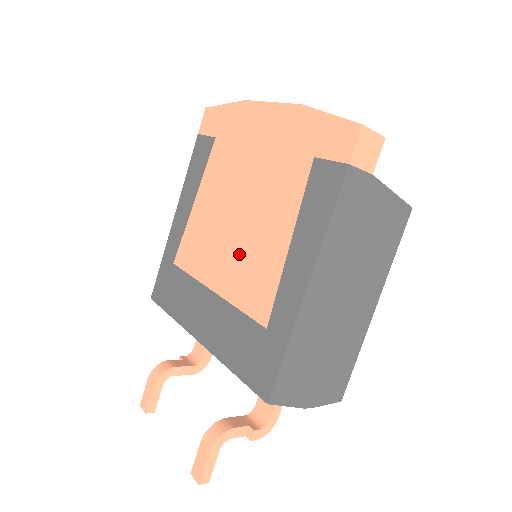
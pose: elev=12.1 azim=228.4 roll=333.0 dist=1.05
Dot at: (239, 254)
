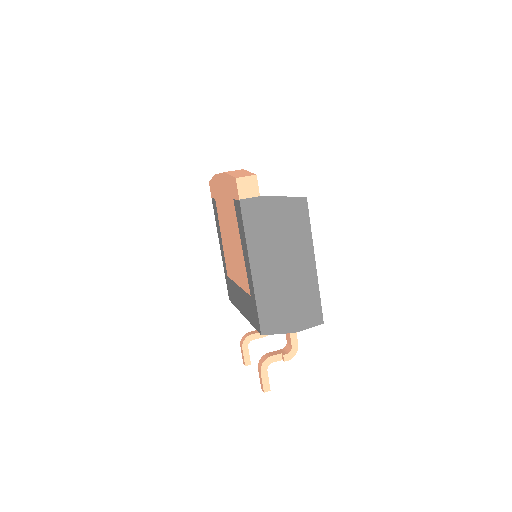
Dot at: (236, 261)
